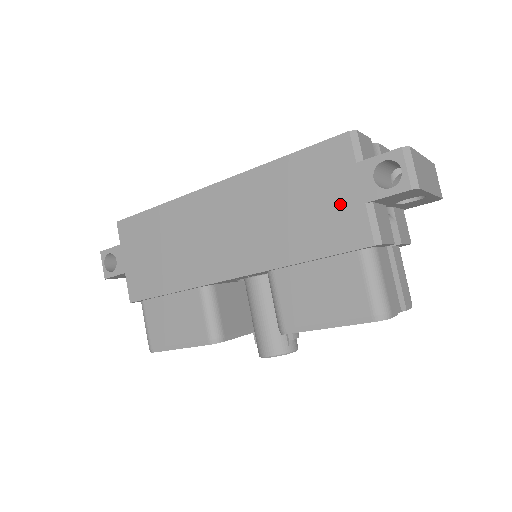
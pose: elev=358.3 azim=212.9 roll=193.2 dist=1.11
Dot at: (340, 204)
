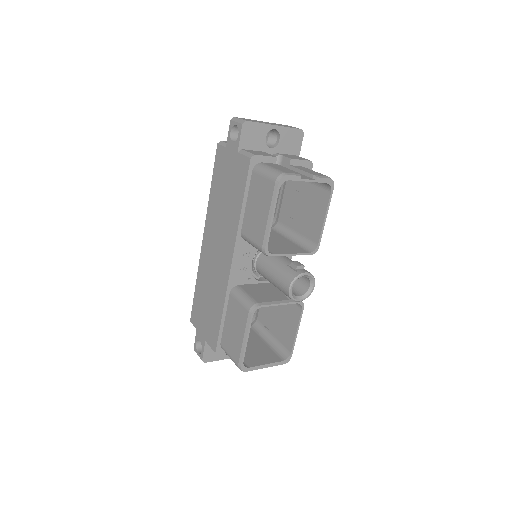
Dot at: (233, 167)
